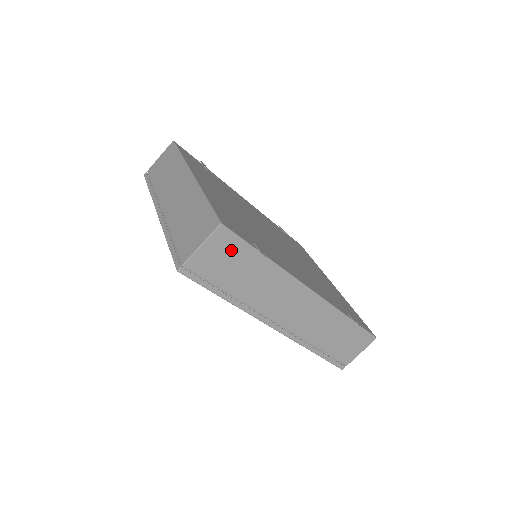
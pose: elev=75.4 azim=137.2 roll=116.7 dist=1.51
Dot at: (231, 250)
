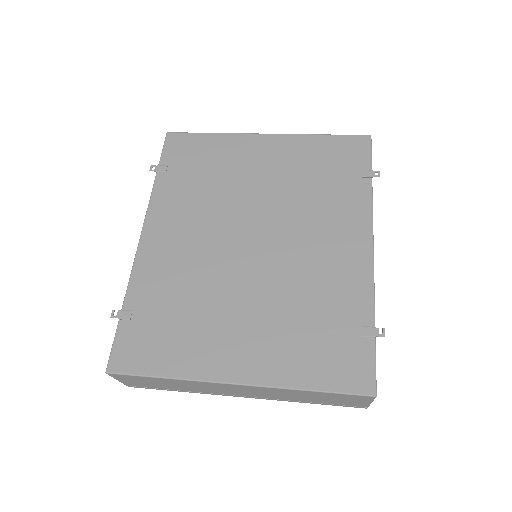
Dot at: occluded
